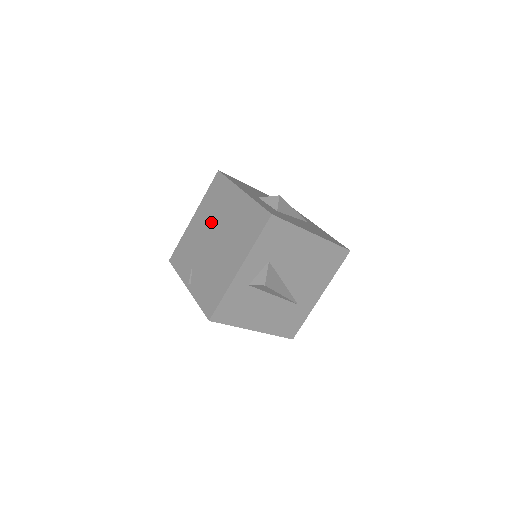
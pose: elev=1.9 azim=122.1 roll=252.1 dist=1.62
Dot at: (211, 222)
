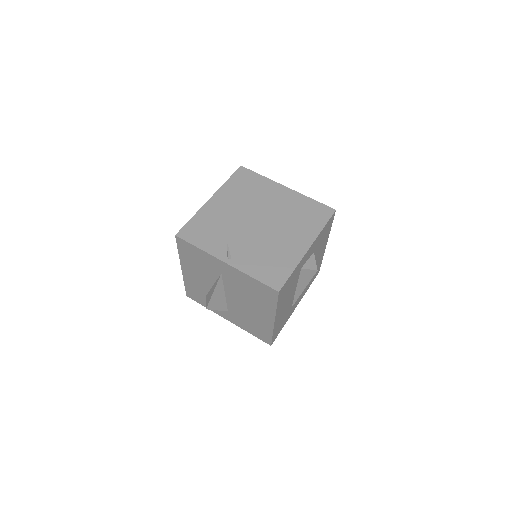
Dot at: (247, 206)
